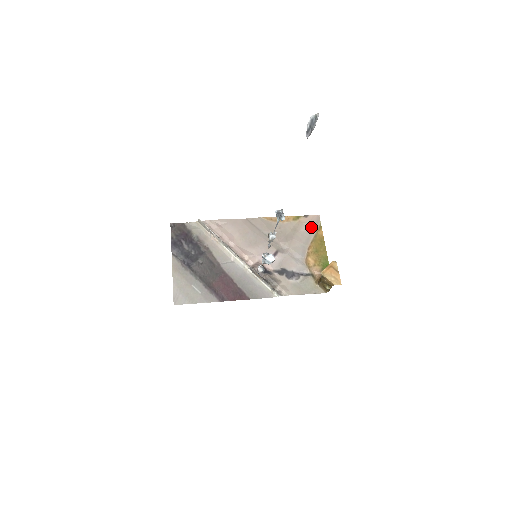
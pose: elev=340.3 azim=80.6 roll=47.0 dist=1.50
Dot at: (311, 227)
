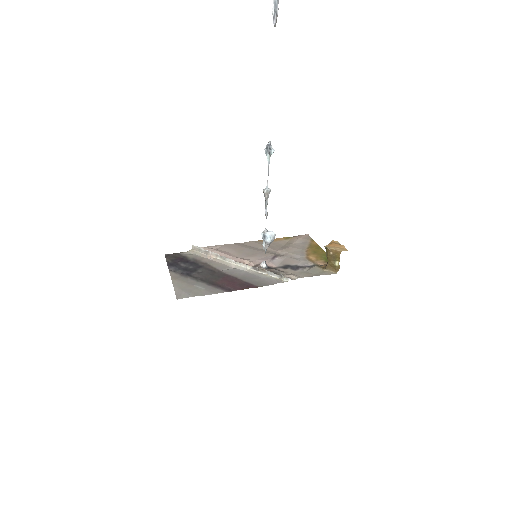
Dot at: (303, 240)
